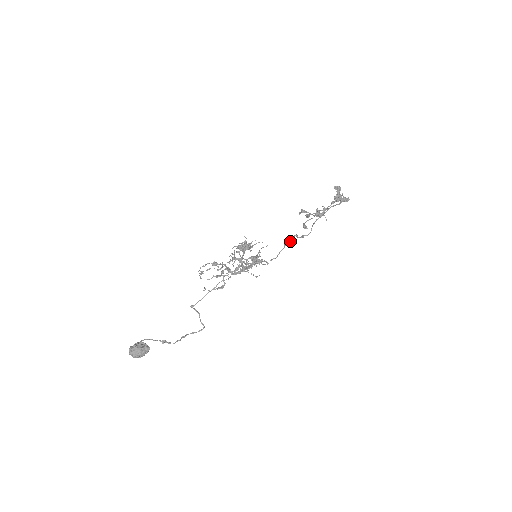
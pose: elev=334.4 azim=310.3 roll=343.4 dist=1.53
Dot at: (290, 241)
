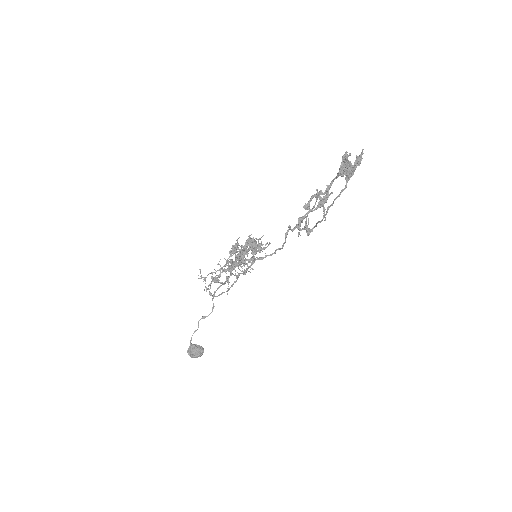
Dot at: (290, 227)
